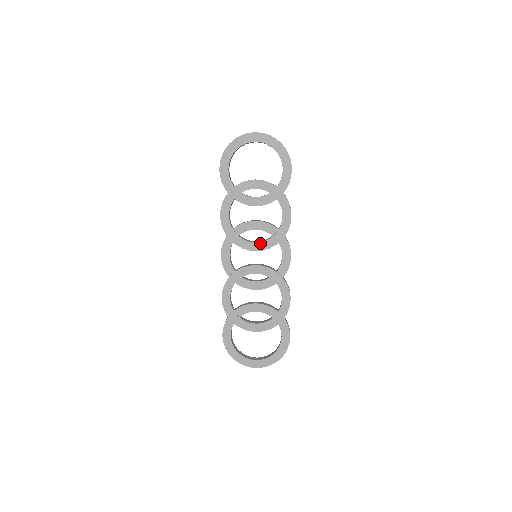
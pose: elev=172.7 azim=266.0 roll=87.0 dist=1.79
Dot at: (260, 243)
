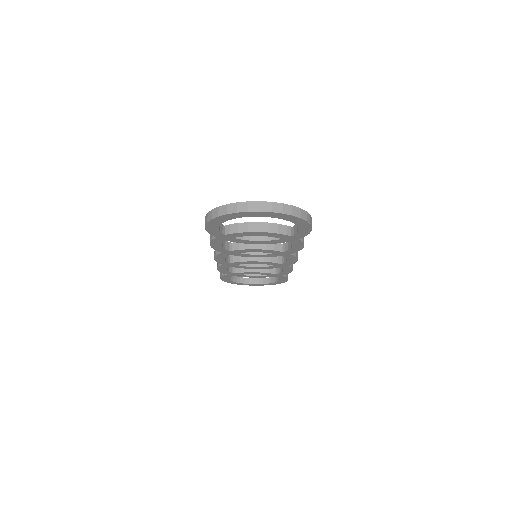
Dot at: occluded
